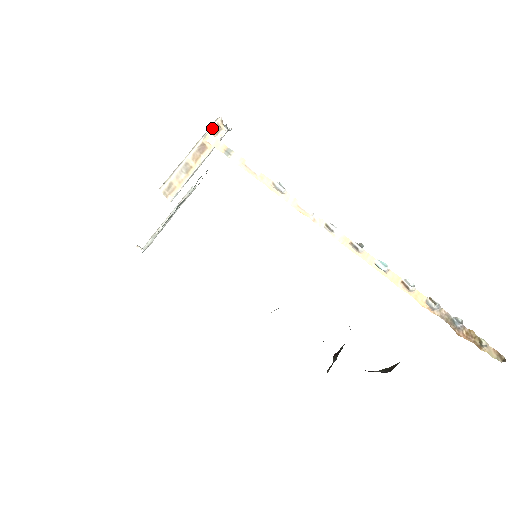
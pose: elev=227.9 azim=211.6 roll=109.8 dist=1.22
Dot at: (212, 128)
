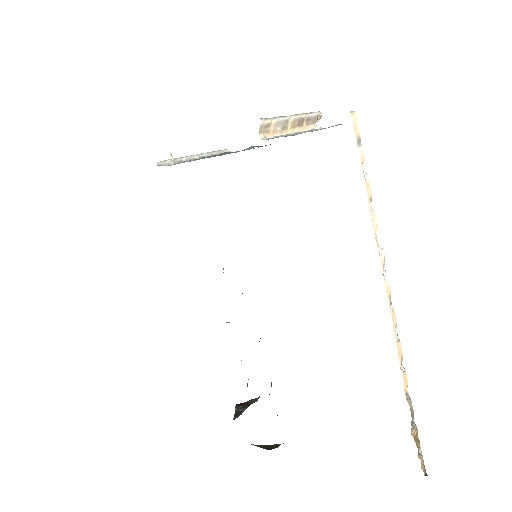
Dot at: (314, 114)
